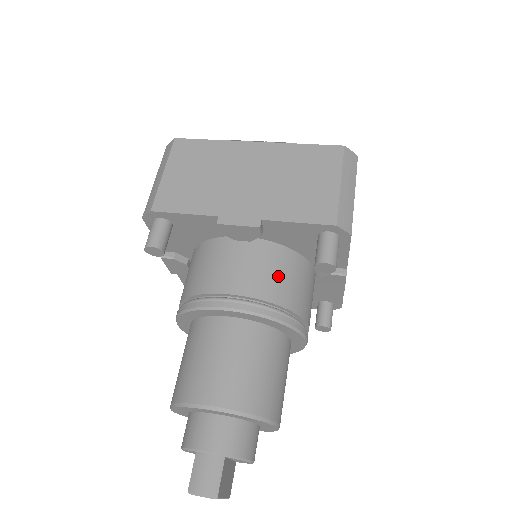
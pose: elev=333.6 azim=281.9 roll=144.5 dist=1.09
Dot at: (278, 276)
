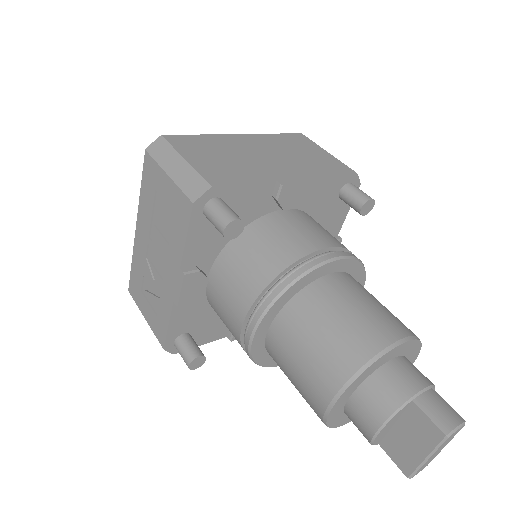
Dot at: occluded
